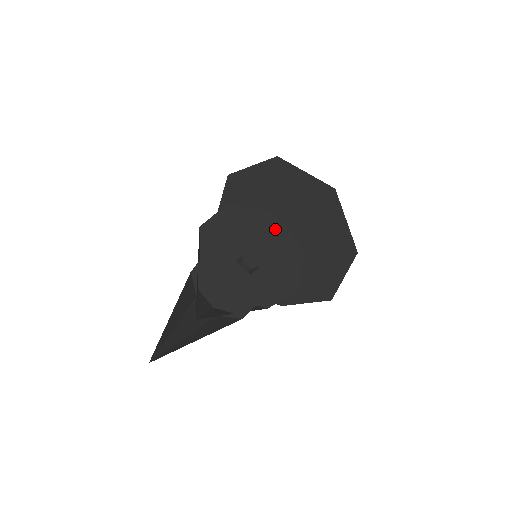
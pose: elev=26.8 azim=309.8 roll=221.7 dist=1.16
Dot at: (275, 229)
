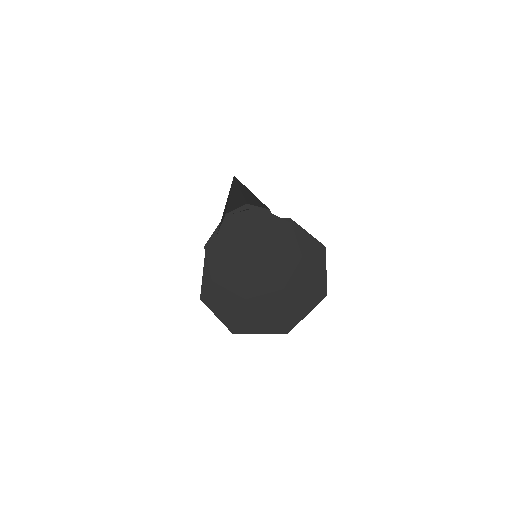
Dot at: (287, 236)
